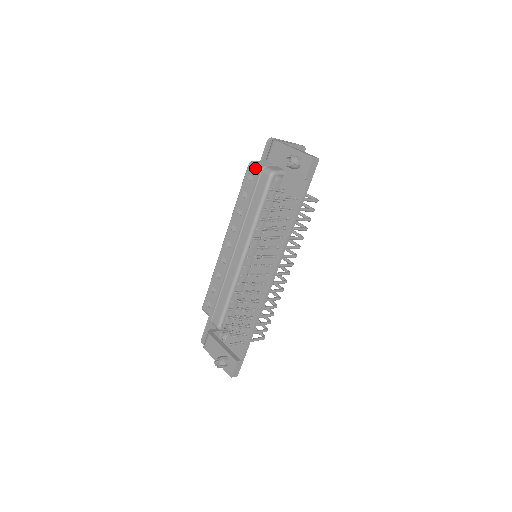
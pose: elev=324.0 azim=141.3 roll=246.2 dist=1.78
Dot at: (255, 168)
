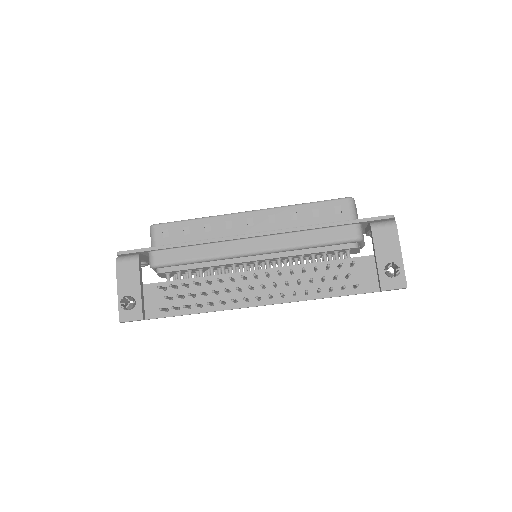
Dot at: (351, 210)
